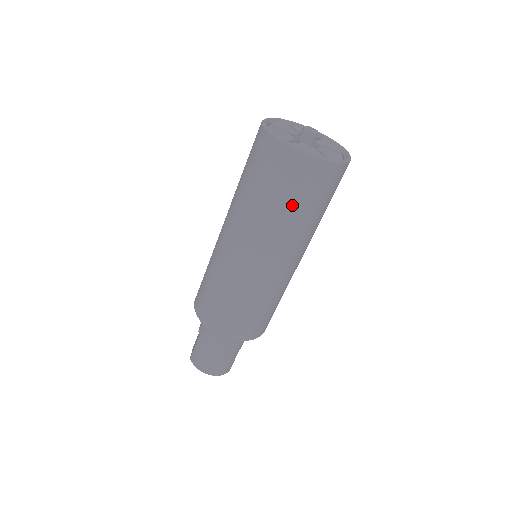
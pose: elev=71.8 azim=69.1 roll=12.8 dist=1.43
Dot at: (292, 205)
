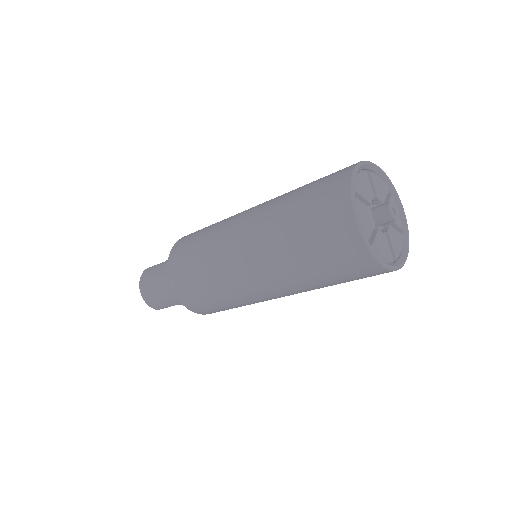
Dot at: (304, 245)
